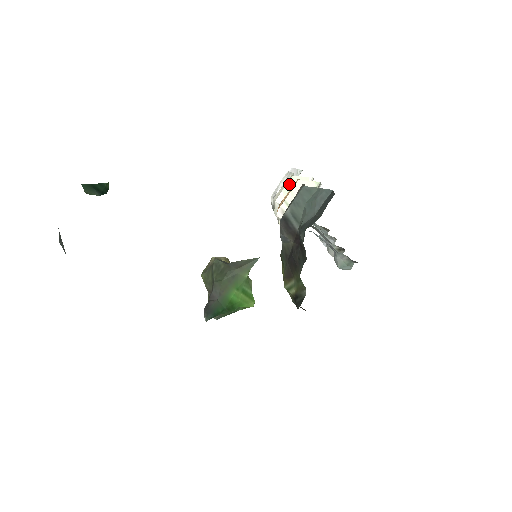
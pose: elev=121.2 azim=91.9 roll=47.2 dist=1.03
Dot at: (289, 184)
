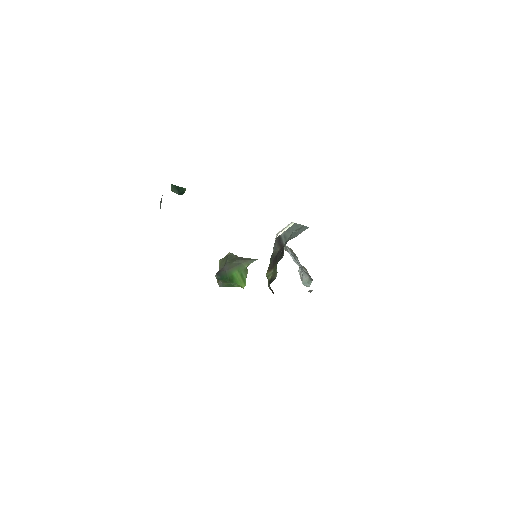
Dot at: (289, 226)
